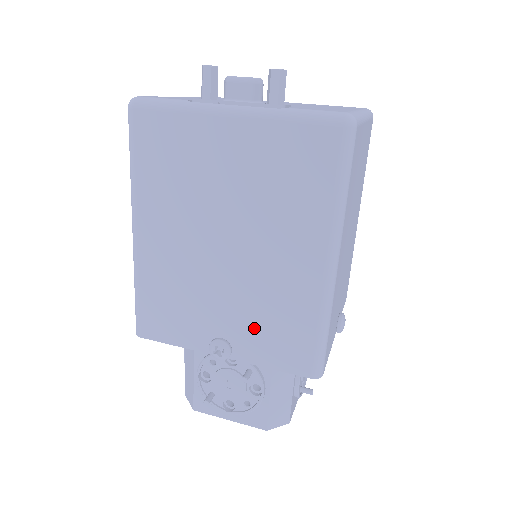
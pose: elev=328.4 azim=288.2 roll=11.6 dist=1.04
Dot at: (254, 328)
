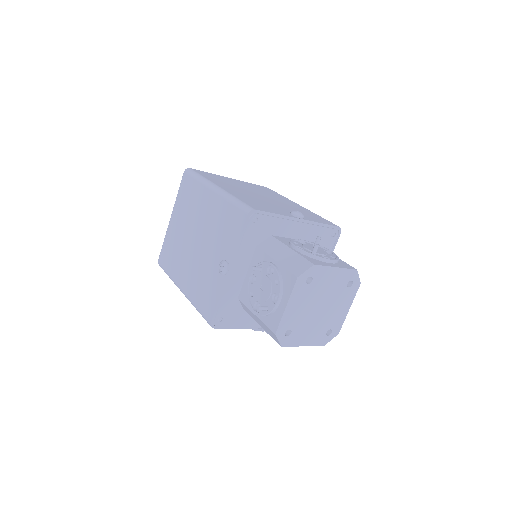
Dot at: occluded
